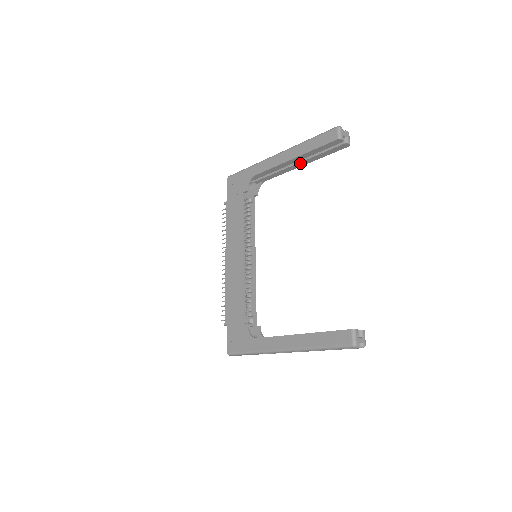
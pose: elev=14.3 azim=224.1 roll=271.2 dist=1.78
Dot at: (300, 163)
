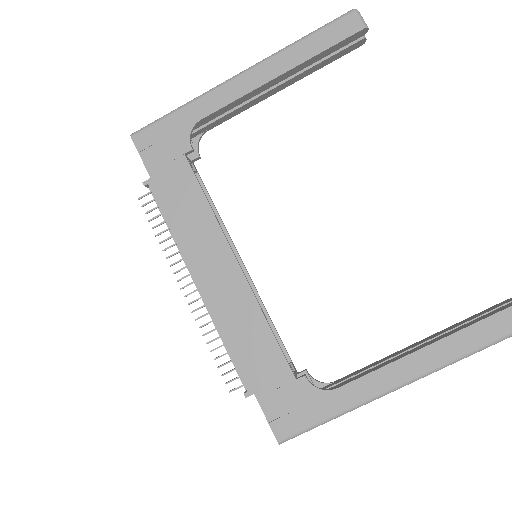
Dot at: (282, 85)
